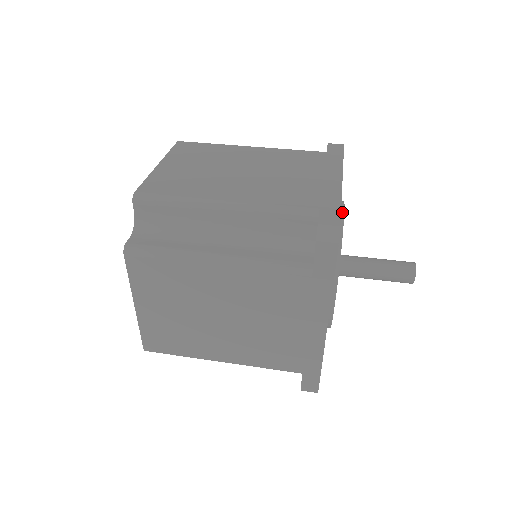
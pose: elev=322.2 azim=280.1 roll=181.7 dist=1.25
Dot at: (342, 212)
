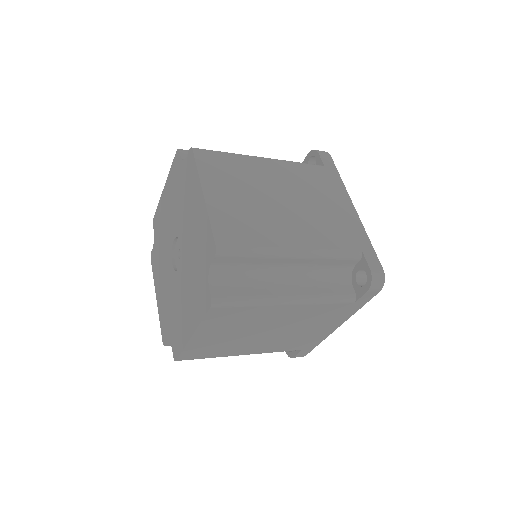
Dot at: occluded
